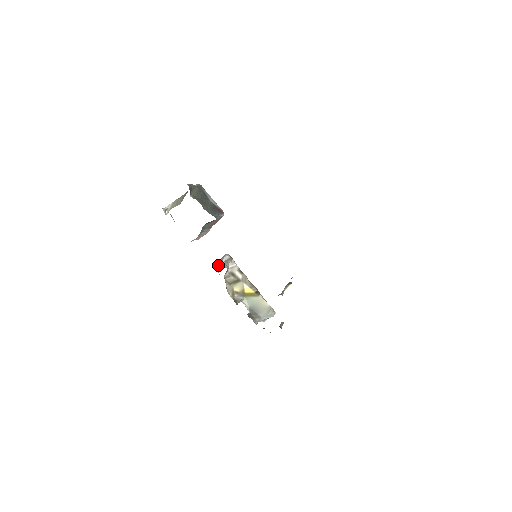
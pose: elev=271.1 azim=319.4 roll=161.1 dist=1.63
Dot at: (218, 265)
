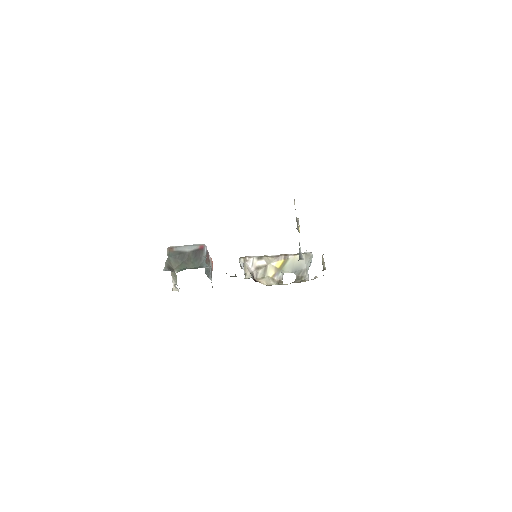
Dot at: occluded
